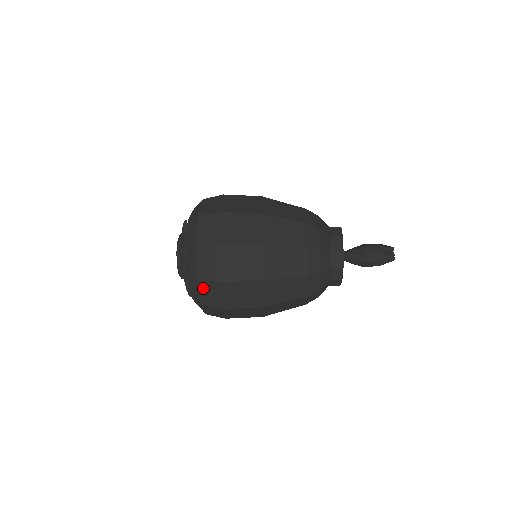
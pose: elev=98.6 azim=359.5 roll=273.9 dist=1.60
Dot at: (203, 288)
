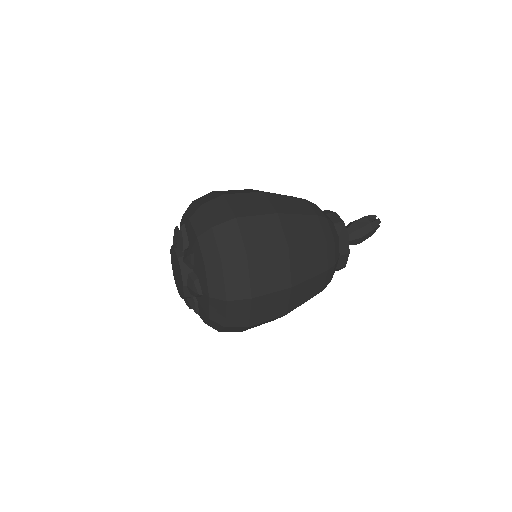
Dot at: (221, 235)
